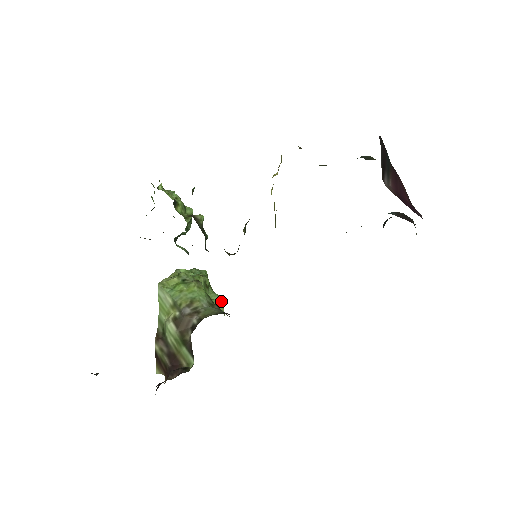
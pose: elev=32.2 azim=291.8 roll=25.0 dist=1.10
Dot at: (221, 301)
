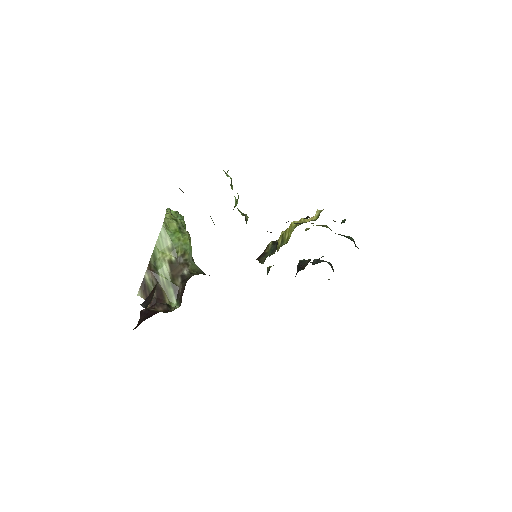
Dot at: occluded
